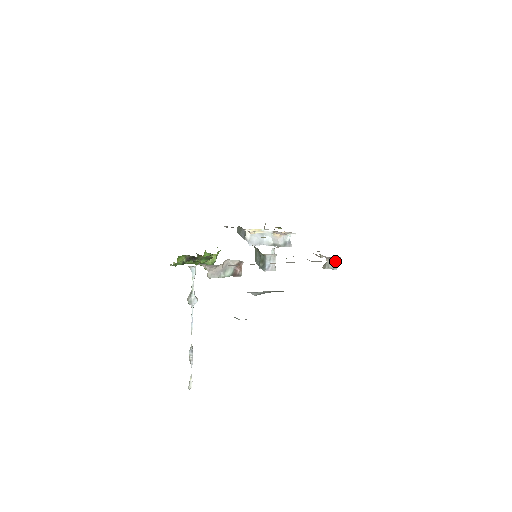
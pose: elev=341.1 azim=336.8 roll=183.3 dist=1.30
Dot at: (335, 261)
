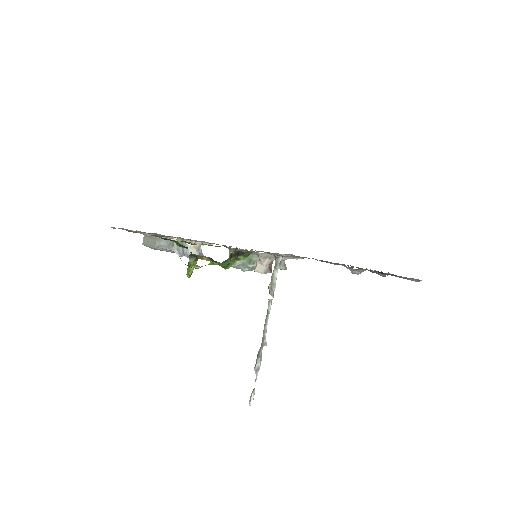
Dot at: occluded
